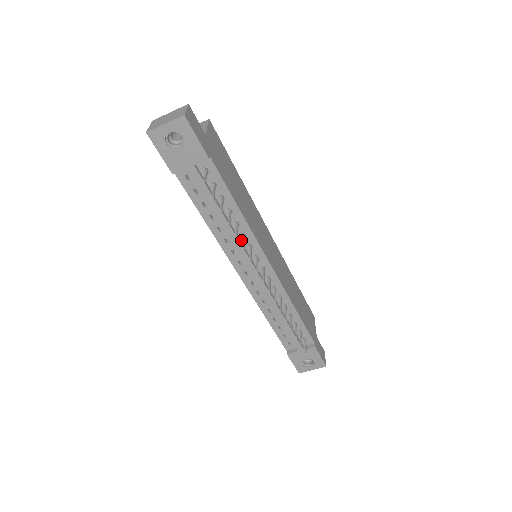
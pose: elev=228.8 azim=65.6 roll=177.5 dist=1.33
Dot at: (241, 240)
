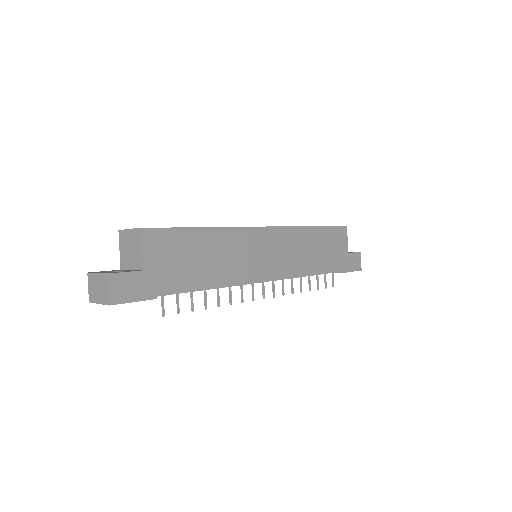
Dot at: occluded
